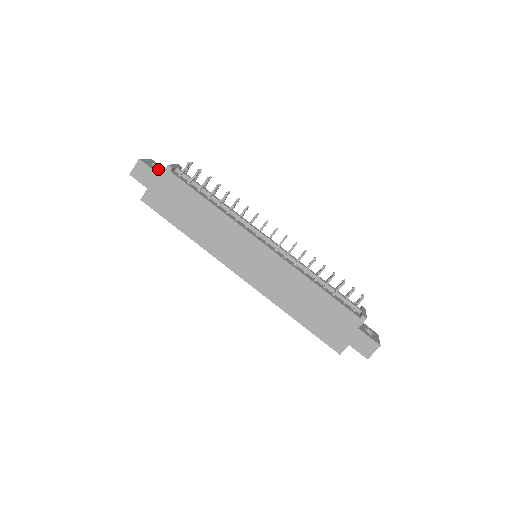
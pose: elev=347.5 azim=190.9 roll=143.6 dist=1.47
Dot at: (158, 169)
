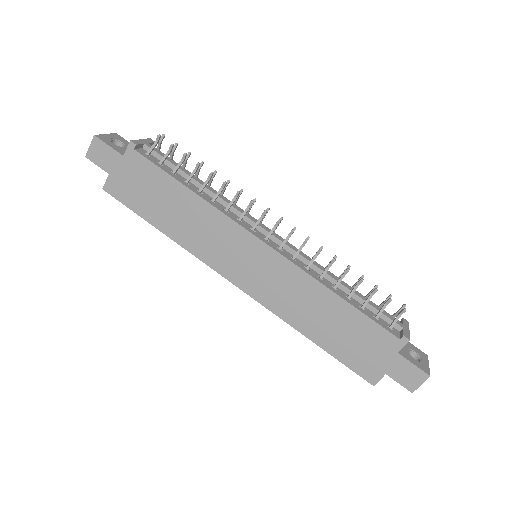
Dot at: (122, 147)
